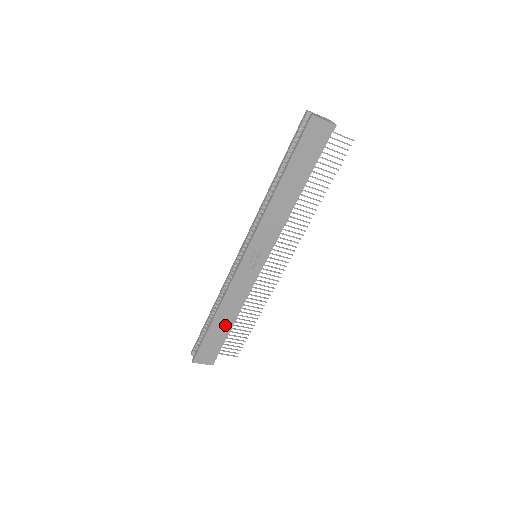
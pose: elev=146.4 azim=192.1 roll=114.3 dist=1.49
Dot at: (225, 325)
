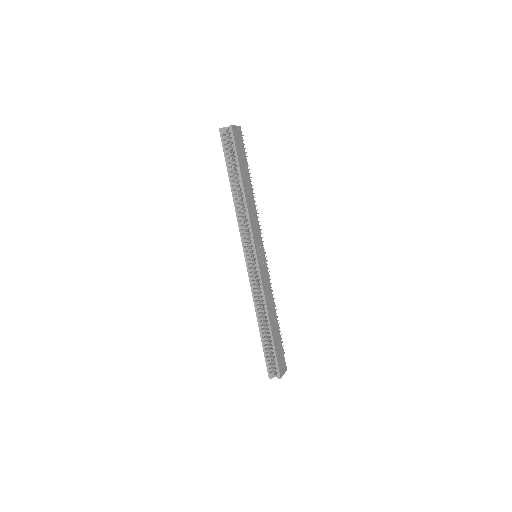
Dot at: (276, 326)
